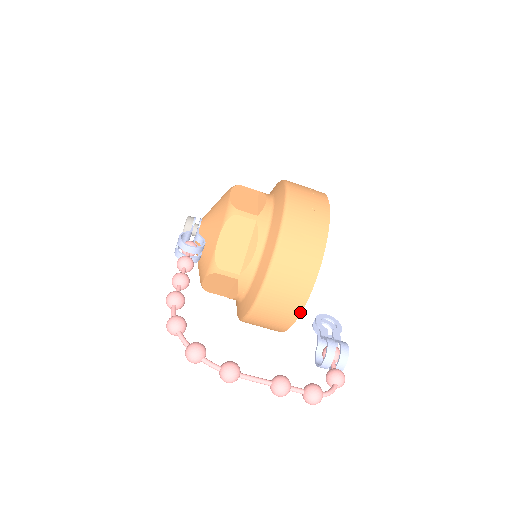
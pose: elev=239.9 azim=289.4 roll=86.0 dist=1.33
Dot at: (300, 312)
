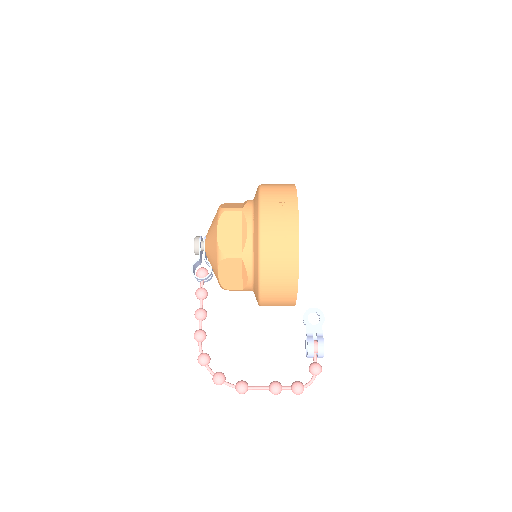
Dot at: occluded
